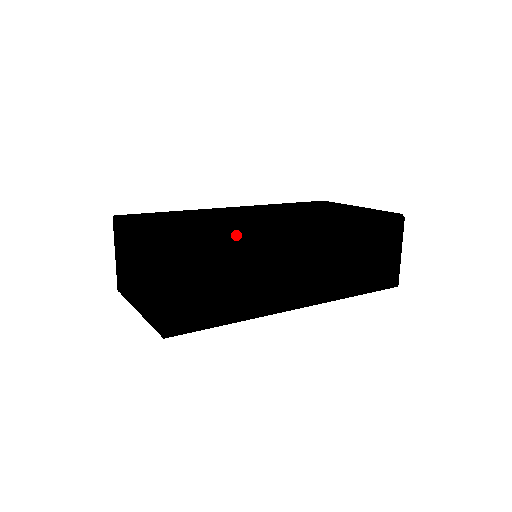
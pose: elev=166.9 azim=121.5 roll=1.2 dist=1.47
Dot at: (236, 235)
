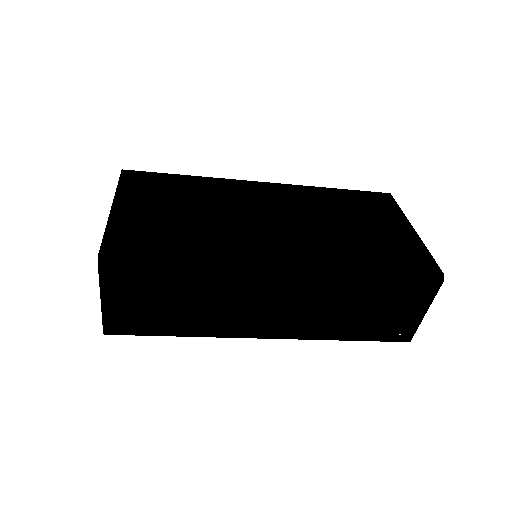
Dot at: (192, 265)
